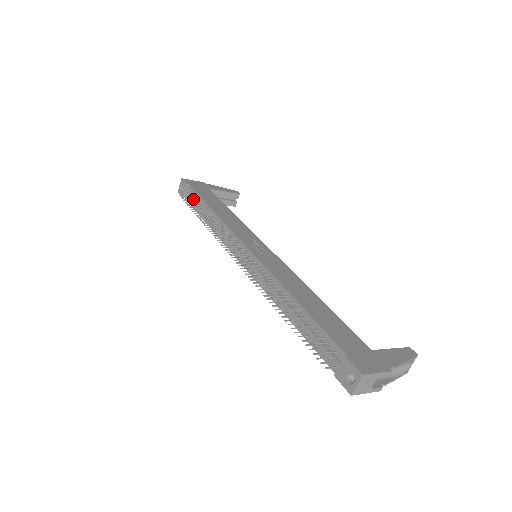
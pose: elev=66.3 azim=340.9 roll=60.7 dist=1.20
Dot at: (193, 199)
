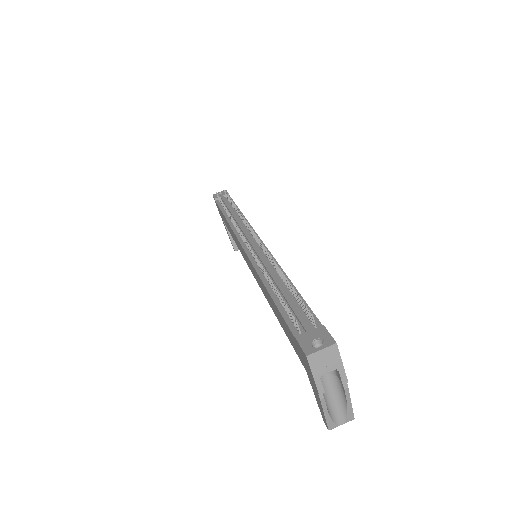
Dot at: (230, 198)
